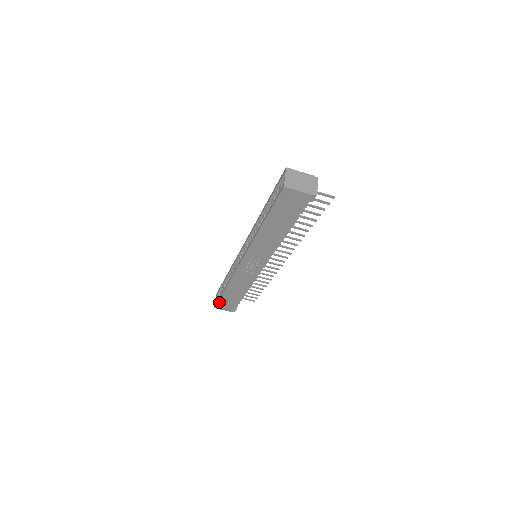
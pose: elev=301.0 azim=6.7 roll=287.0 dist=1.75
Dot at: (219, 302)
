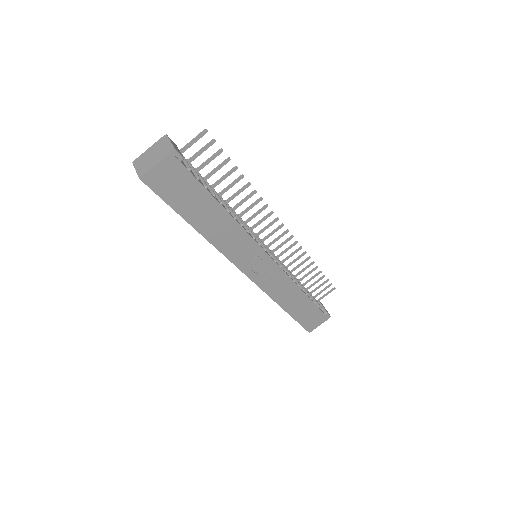
Dot at: (303, 324)
